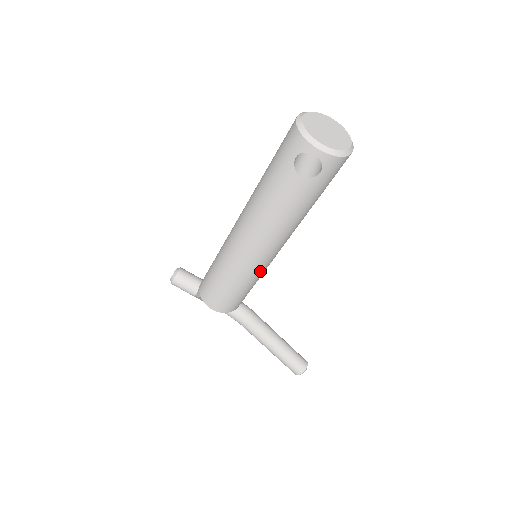
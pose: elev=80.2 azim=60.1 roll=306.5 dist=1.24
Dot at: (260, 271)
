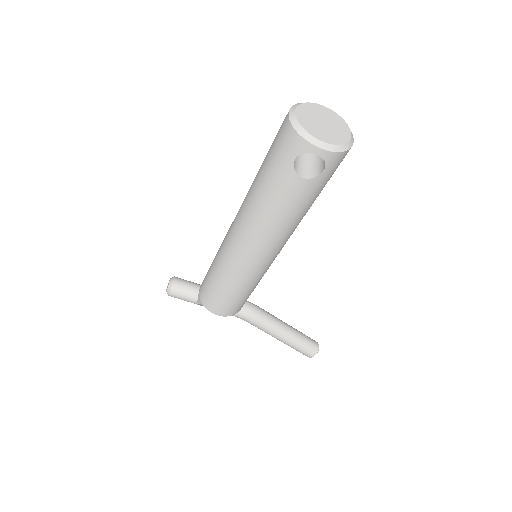
Dot at: (264, 272)
